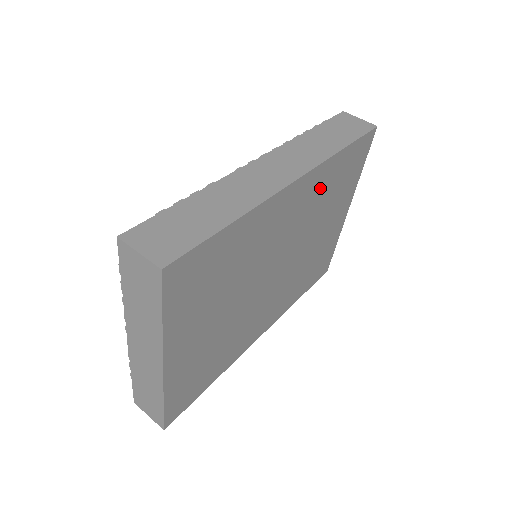
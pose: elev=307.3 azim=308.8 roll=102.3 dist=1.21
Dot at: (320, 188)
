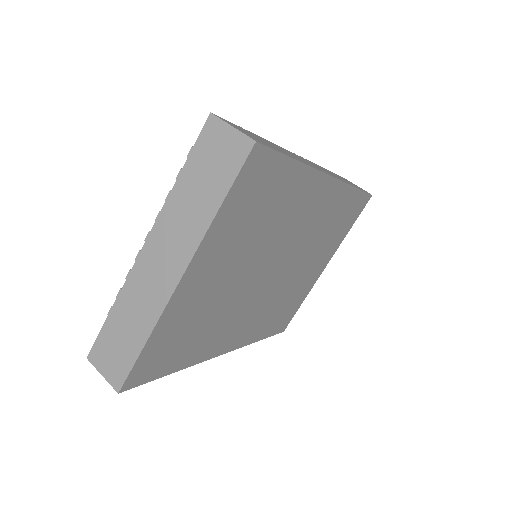
Dot at: (332, 211)
